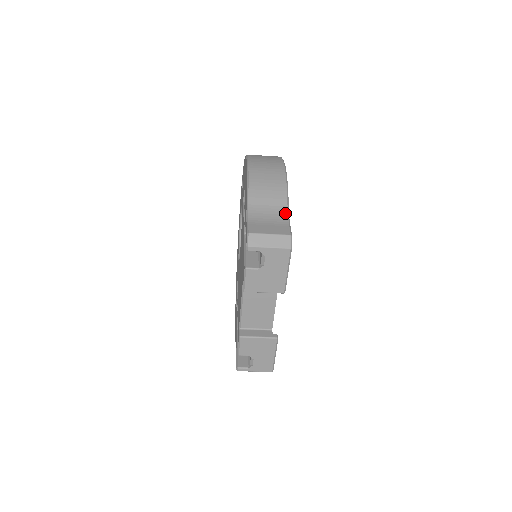
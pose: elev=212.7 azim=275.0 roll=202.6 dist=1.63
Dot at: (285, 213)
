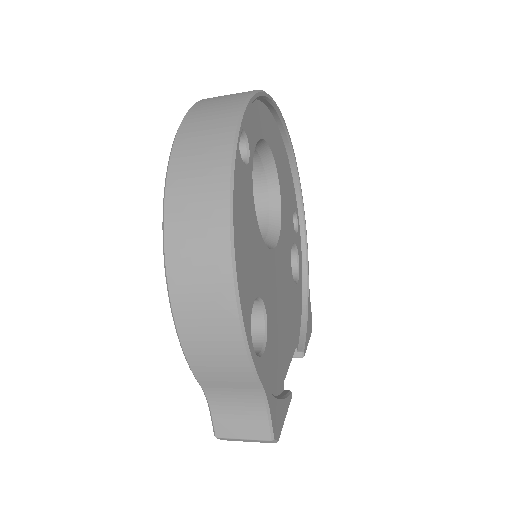
Dot at: (259, 397)
